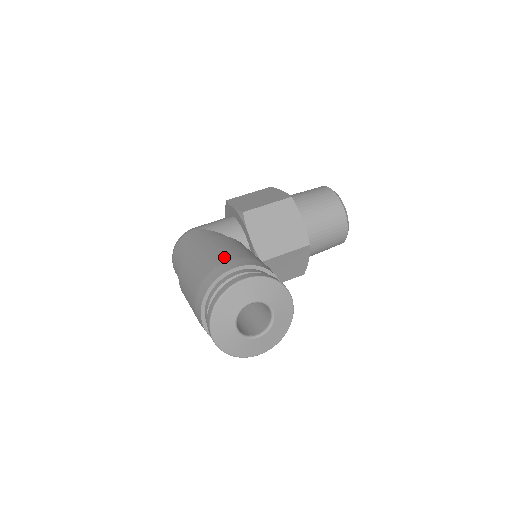
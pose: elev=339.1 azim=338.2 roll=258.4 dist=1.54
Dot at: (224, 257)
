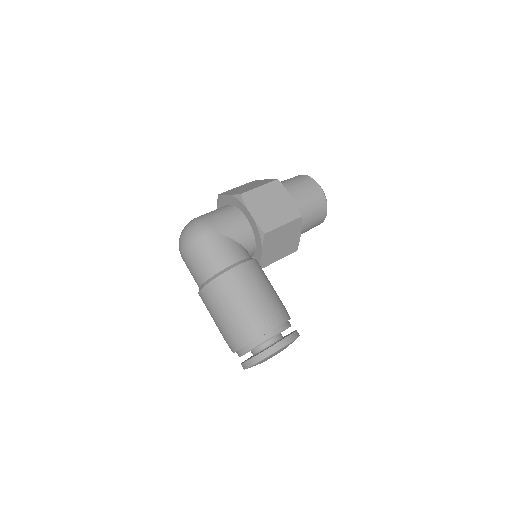
Dot at: (263, 309)
